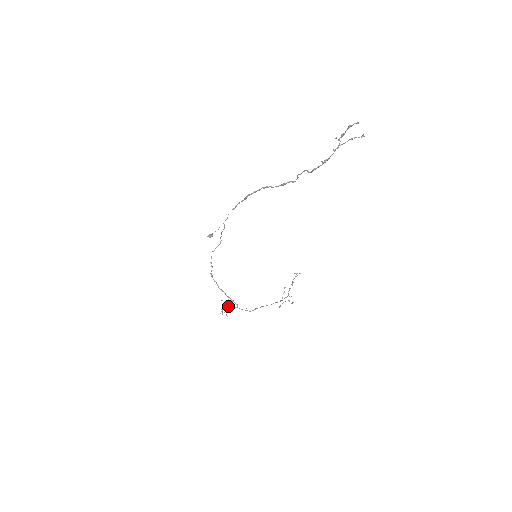
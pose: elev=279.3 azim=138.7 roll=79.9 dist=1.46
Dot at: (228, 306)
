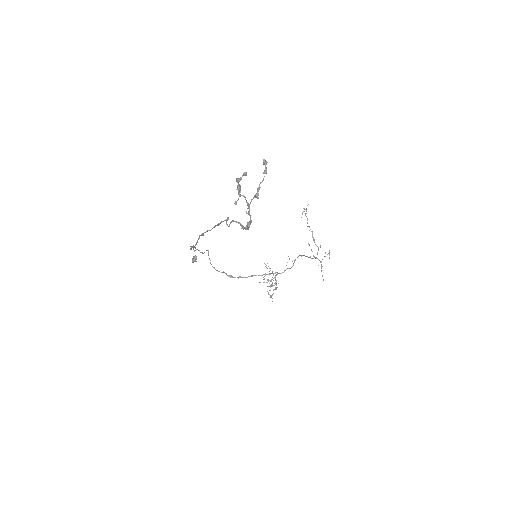
Dot at: occluded
